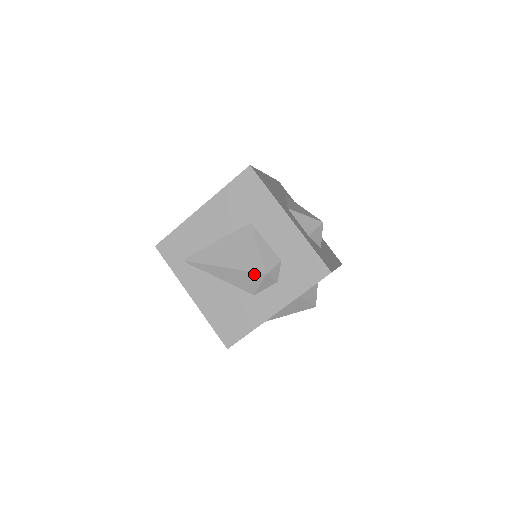
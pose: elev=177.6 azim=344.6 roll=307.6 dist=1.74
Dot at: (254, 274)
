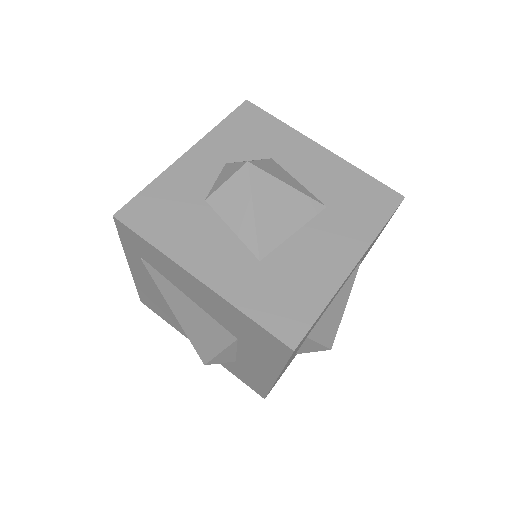
Dot at: (196, 350)
